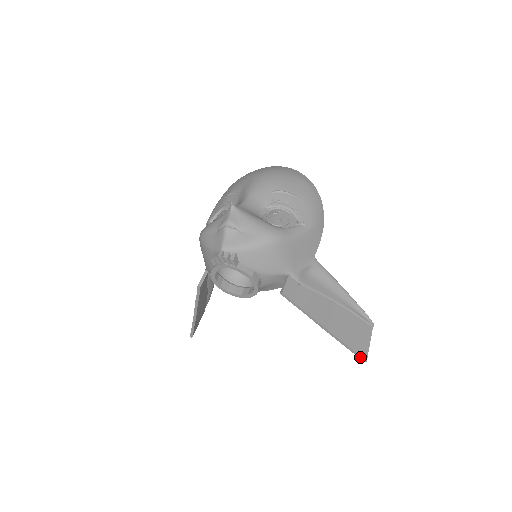
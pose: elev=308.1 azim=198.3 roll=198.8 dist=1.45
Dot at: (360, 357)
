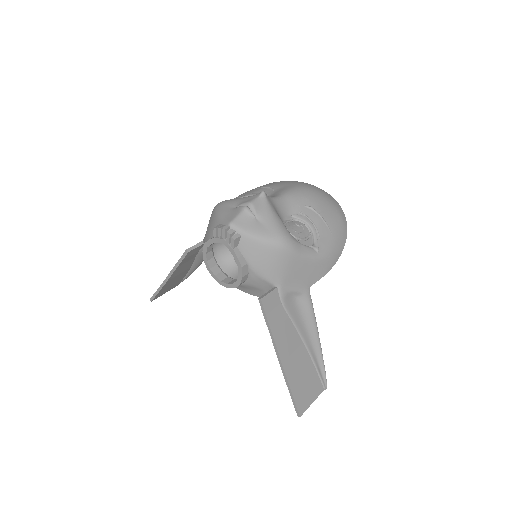
Dot at: (296, 409)
